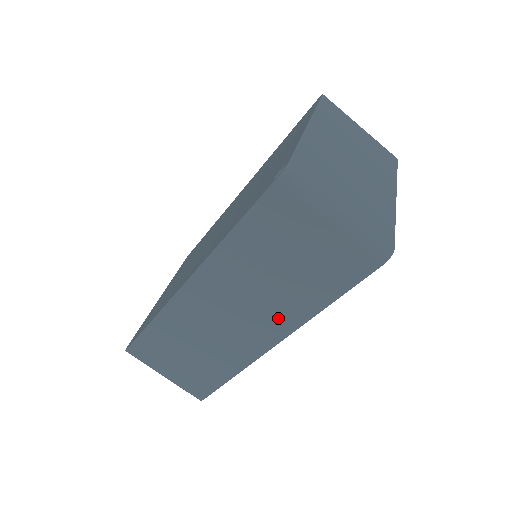
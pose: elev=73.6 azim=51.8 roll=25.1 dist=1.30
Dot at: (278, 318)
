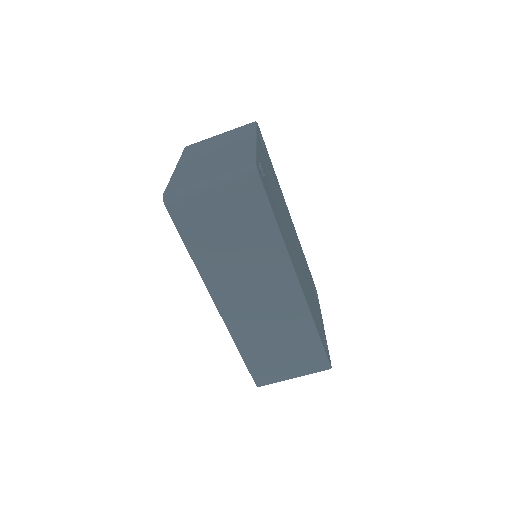
Dot at: (274, 267)
